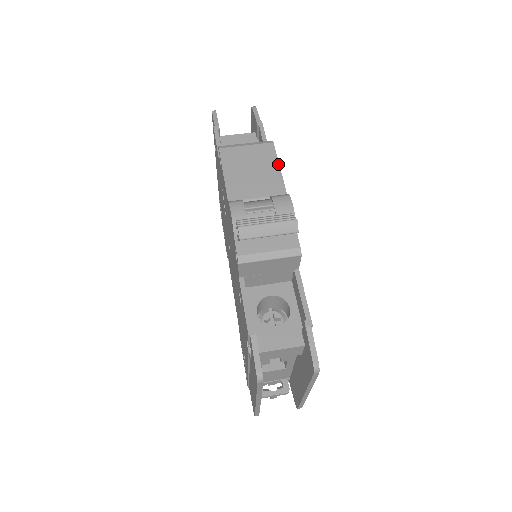
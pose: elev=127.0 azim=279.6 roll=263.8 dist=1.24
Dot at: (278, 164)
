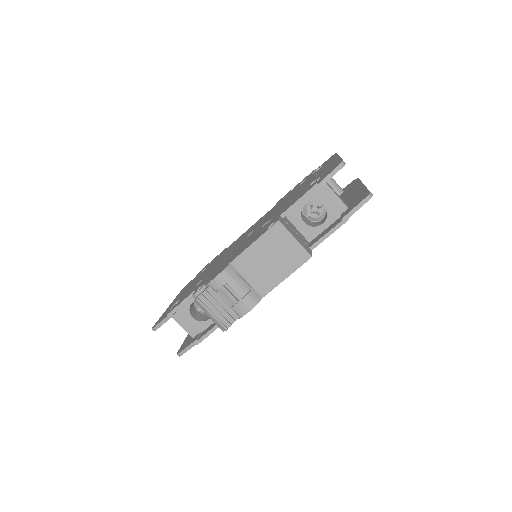
Dot at: (287, 277)
